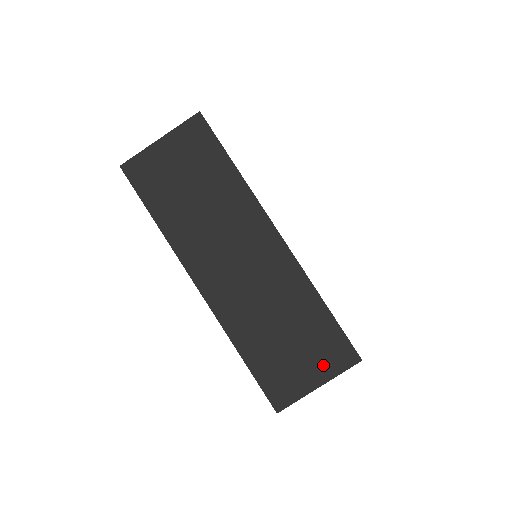
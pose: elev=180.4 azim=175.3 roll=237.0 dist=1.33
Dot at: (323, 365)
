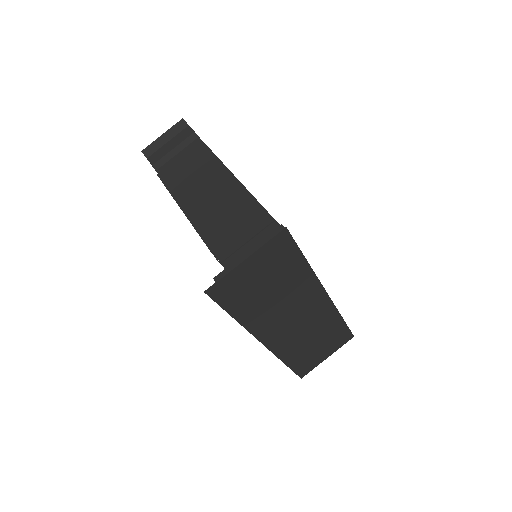
Dot at: (333, 348)
